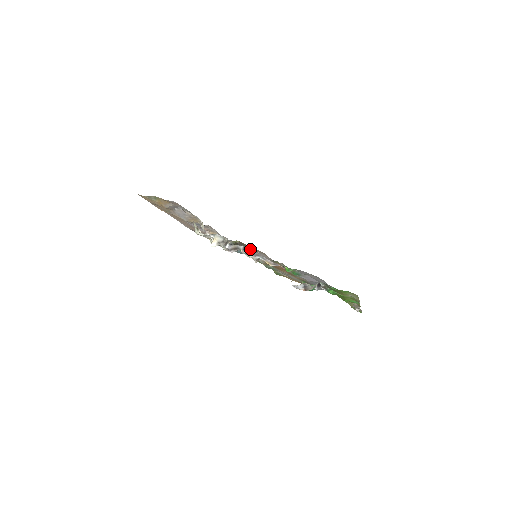
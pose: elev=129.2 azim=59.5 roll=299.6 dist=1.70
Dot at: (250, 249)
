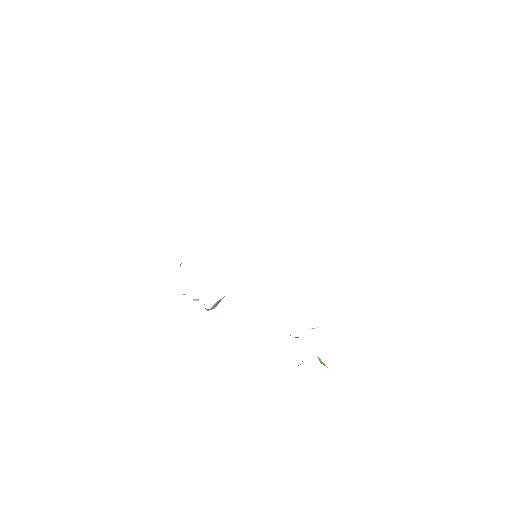
Dot at: occluded
